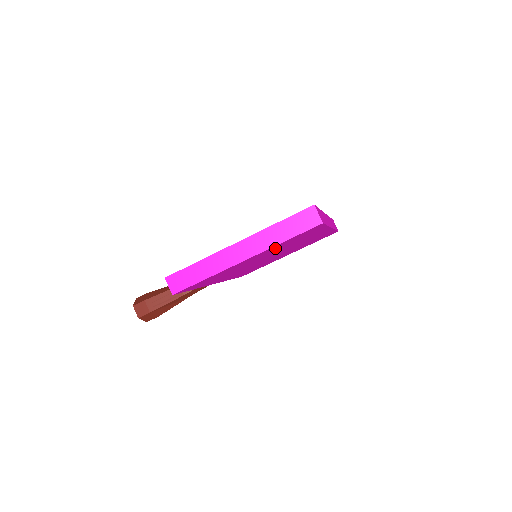
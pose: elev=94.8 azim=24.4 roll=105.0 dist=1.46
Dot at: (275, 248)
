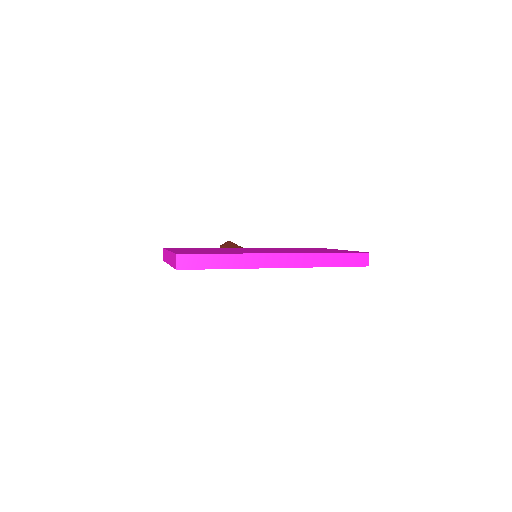
Dot at: occluded
